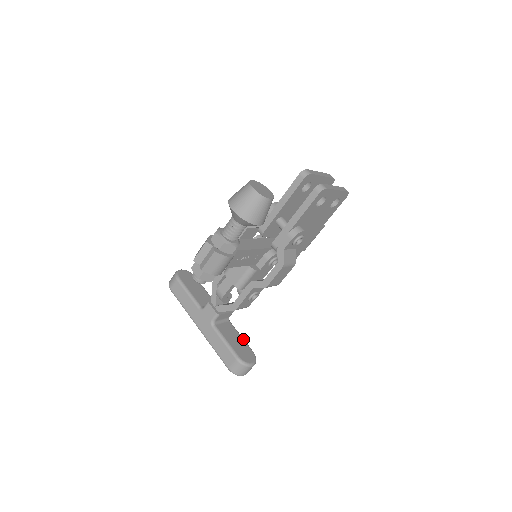
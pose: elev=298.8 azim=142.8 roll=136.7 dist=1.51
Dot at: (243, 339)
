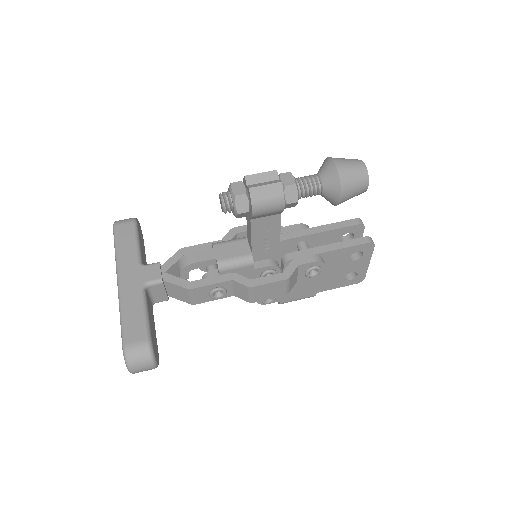
Dot at: occluded
